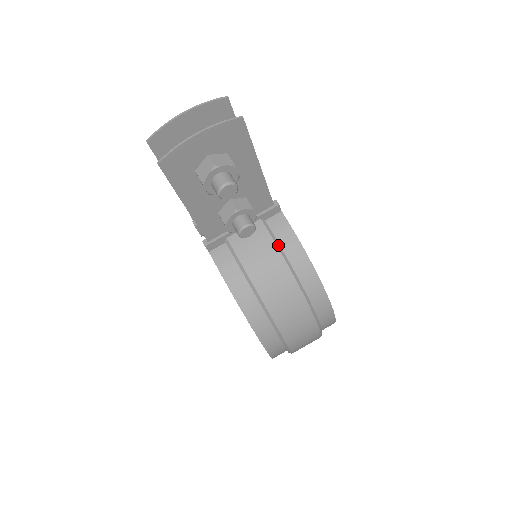
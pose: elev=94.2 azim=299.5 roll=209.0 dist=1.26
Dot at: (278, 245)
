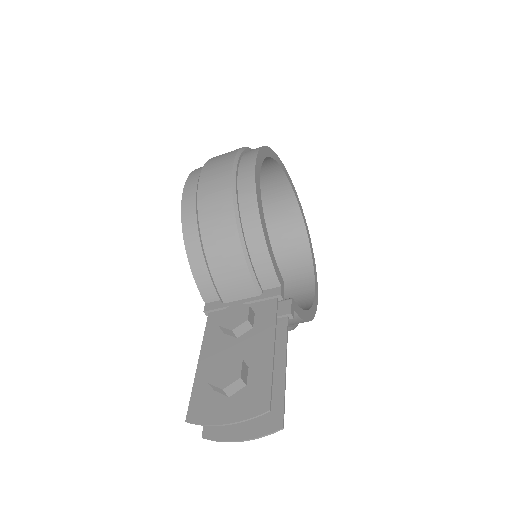
Dot at: occluded
